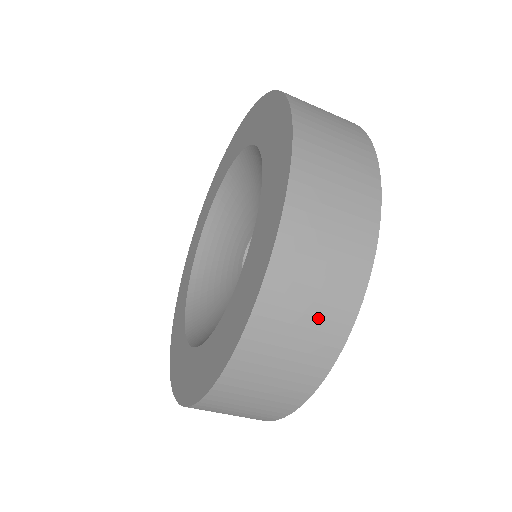
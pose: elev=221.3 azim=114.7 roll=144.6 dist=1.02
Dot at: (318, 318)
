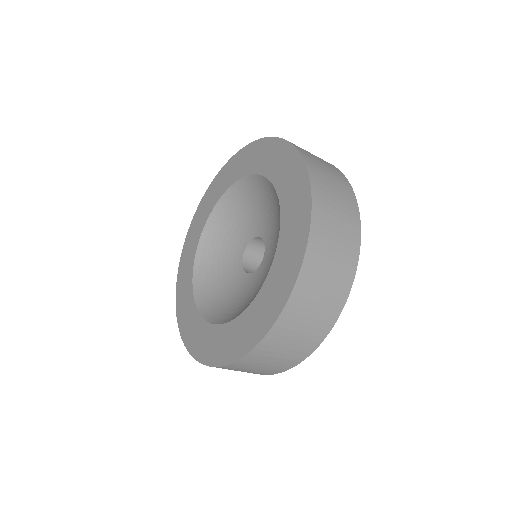
Dot at: (287, 355)
